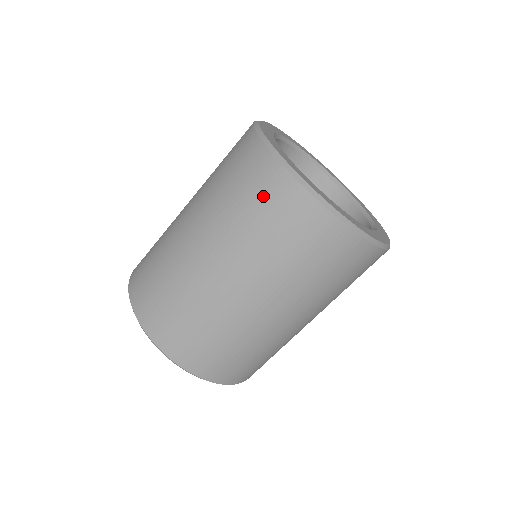
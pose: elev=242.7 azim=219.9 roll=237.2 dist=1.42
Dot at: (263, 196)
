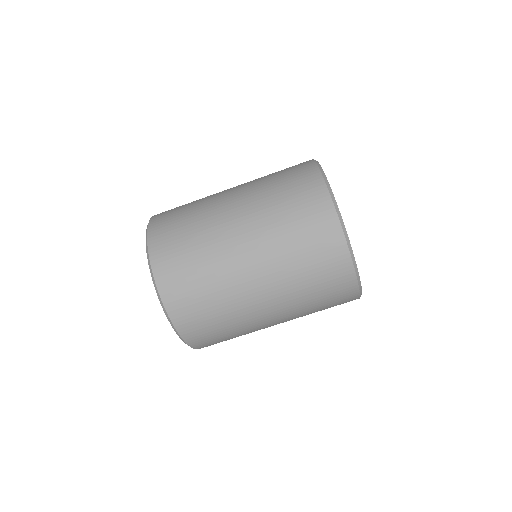
Dot at: (300, 193)
